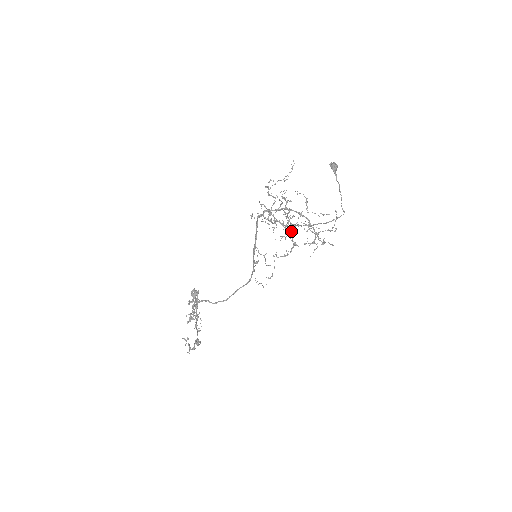
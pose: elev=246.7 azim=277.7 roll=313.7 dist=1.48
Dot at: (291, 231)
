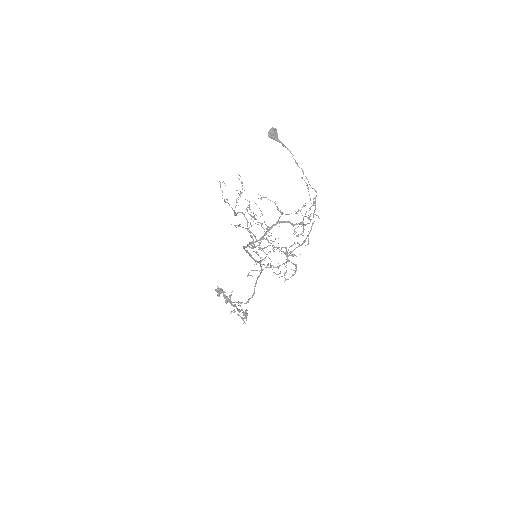
Dot at: occluded
